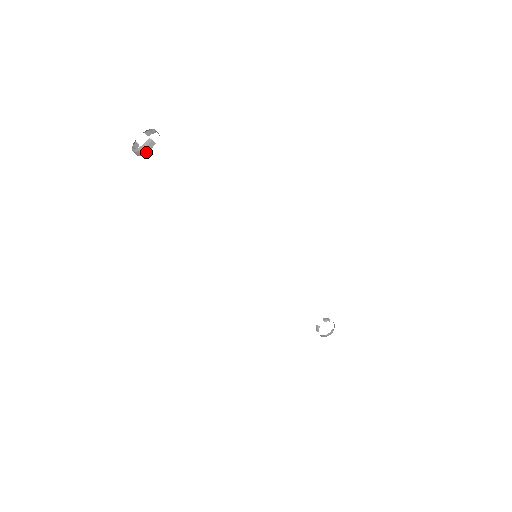
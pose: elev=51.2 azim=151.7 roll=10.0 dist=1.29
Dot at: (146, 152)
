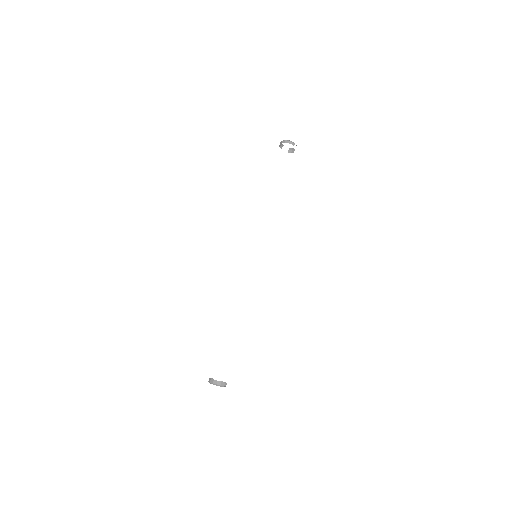
Dot at: occluded
